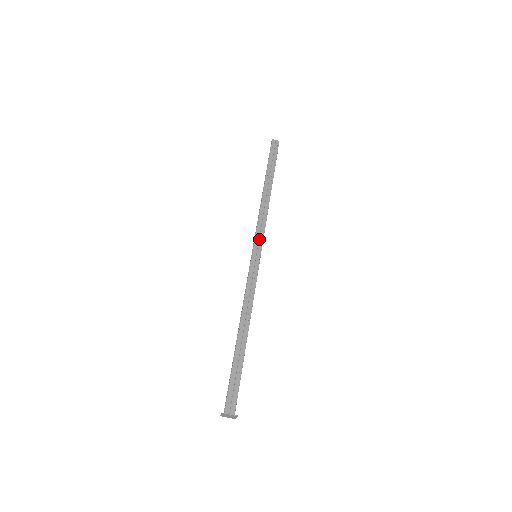
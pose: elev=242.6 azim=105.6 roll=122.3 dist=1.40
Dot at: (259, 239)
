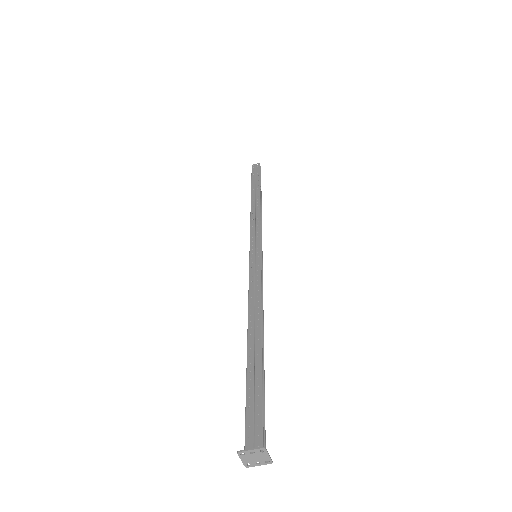
Dot at: (255, 239)
